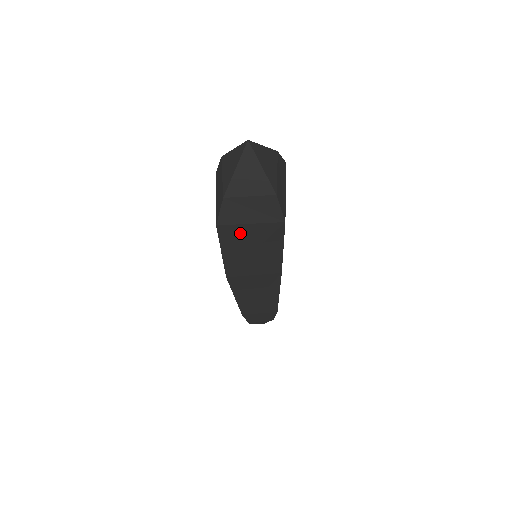
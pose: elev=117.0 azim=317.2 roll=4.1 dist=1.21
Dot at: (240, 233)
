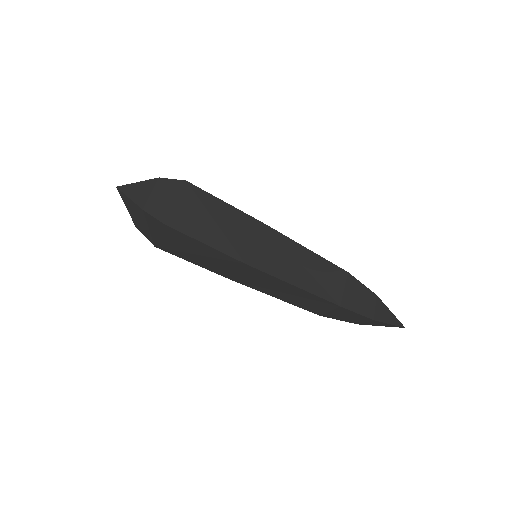
Dot at: (183, 215)
